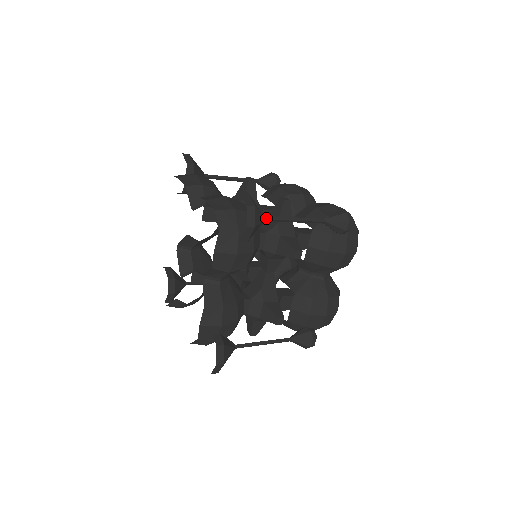
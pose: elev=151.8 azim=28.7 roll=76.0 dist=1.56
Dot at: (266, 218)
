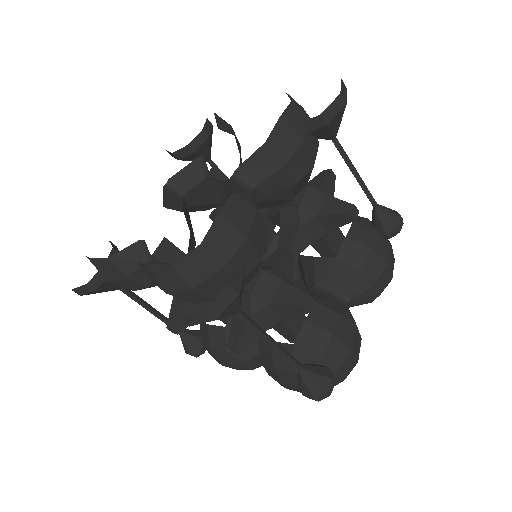
Dot at: occluded
